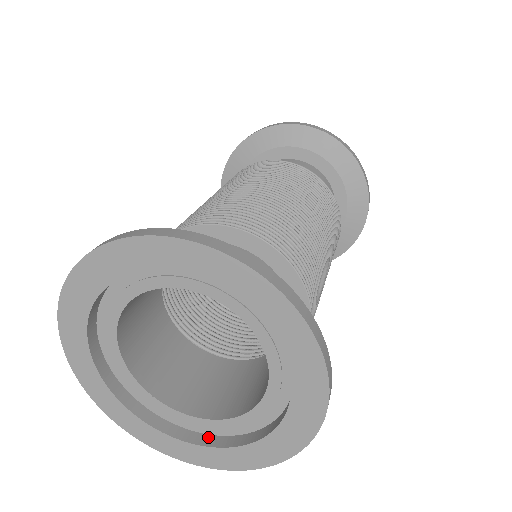
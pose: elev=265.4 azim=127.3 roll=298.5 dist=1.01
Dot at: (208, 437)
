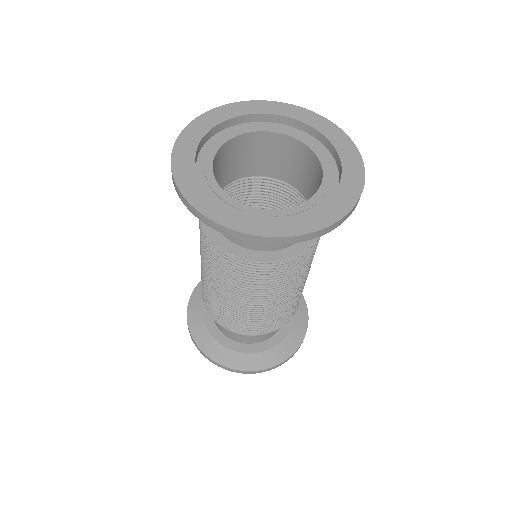
Dot at: occluded
